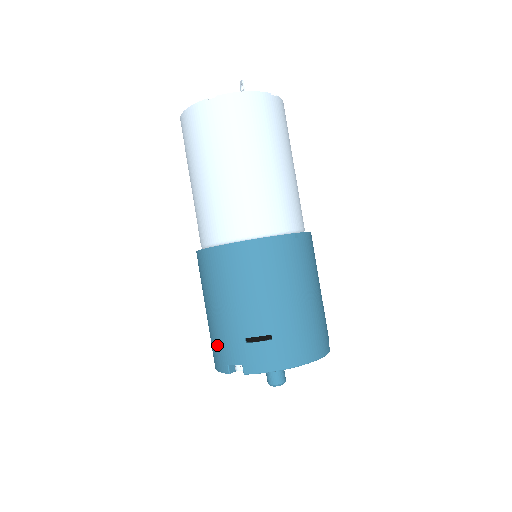
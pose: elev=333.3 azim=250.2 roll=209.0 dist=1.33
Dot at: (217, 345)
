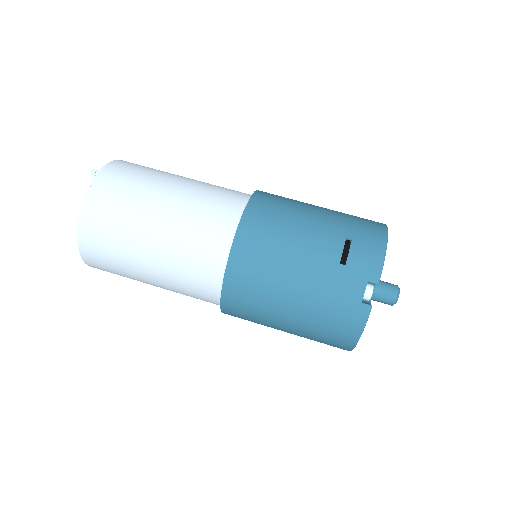
Dot at: (334, 311)
